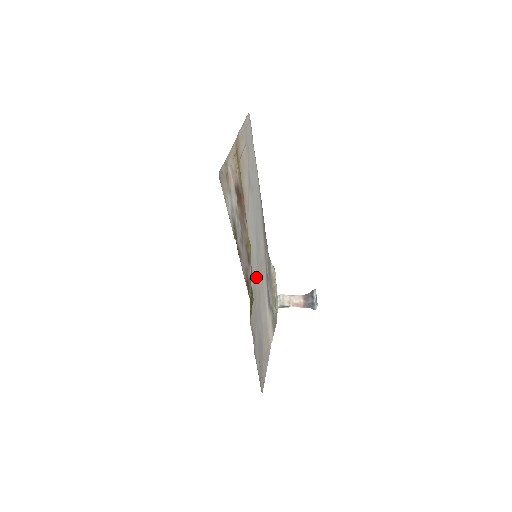
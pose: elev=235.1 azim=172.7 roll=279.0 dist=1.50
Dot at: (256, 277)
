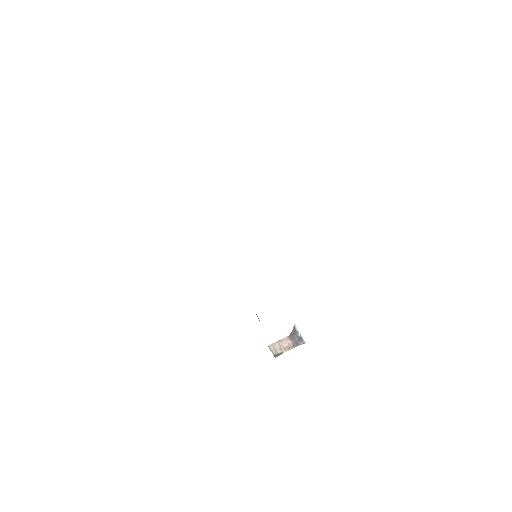
Dot at: occluded
